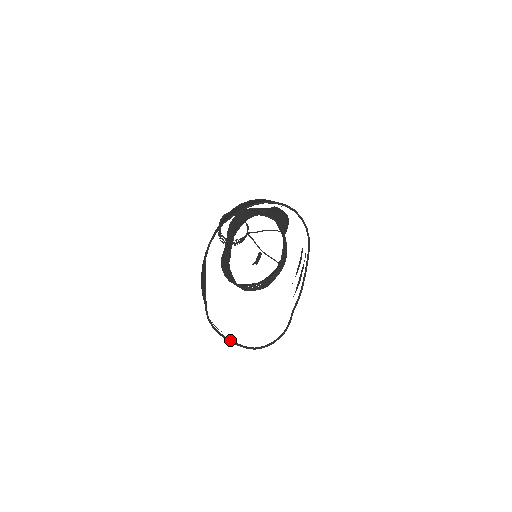
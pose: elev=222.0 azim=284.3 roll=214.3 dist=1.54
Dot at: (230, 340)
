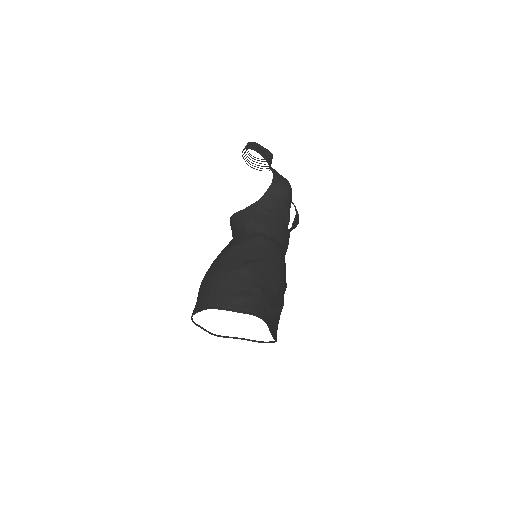
Dot at: (242, 339)
